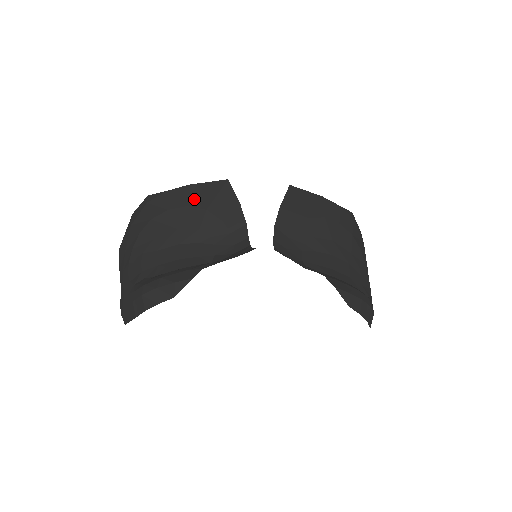
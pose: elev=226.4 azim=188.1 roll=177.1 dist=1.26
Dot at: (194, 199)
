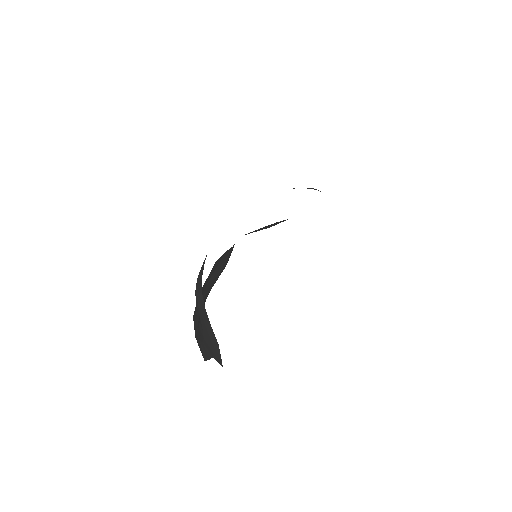
Dot at: occluded
